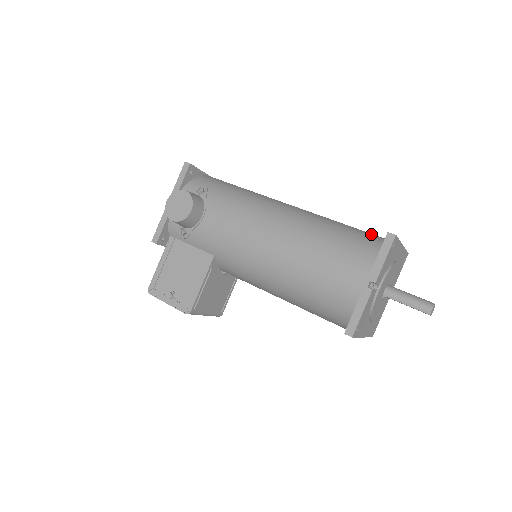
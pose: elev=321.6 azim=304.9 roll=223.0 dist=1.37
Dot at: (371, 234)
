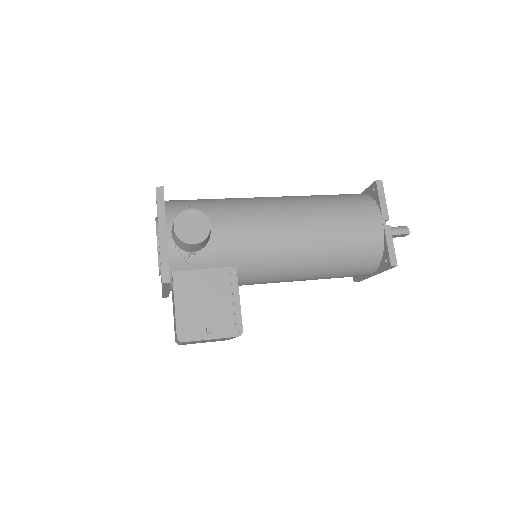
Dot at: occluded
